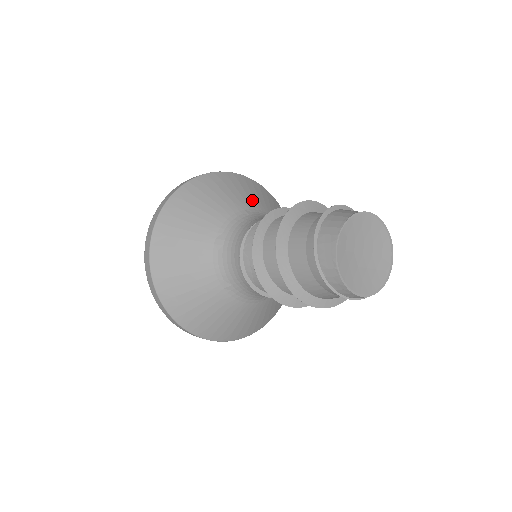
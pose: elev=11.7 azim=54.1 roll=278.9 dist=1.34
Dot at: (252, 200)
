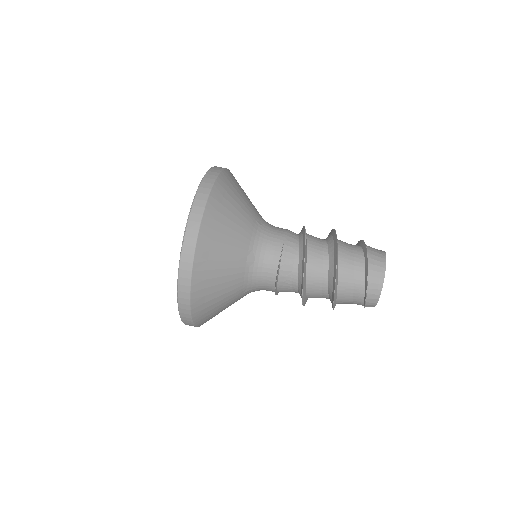
Dot at: (250, 204)
